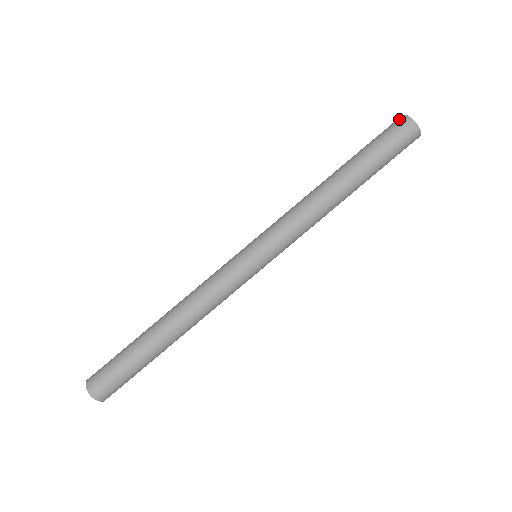
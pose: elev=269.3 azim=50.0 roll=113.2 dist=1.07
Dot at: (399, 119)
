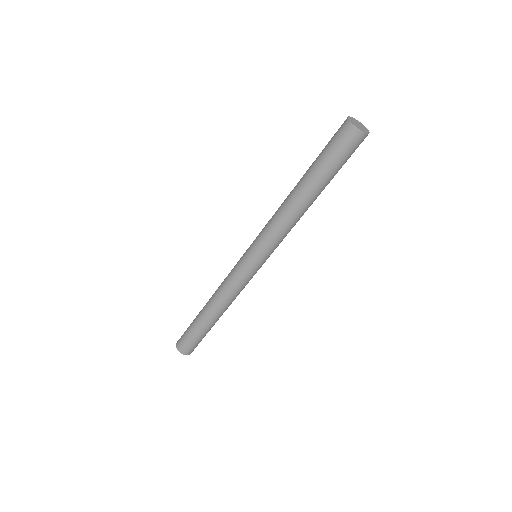
Dot at: (344, 126)
